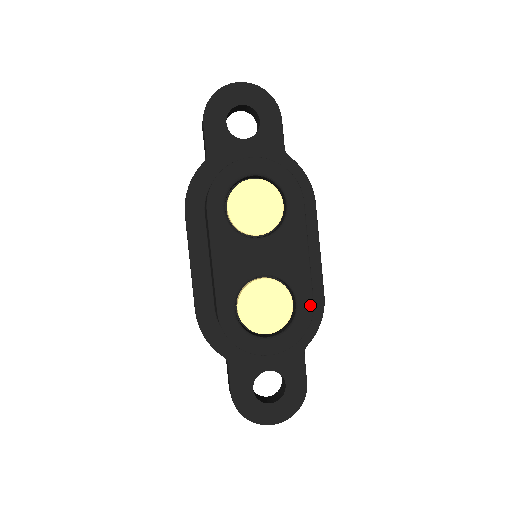
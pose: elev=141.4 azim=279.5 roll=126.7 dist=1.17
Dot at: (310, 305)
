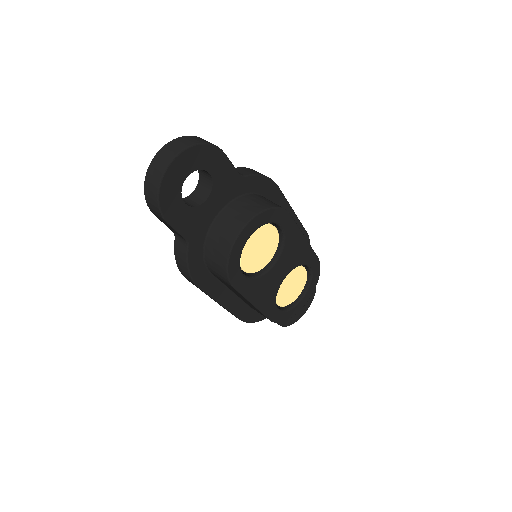
Dot at: (317, 261)
